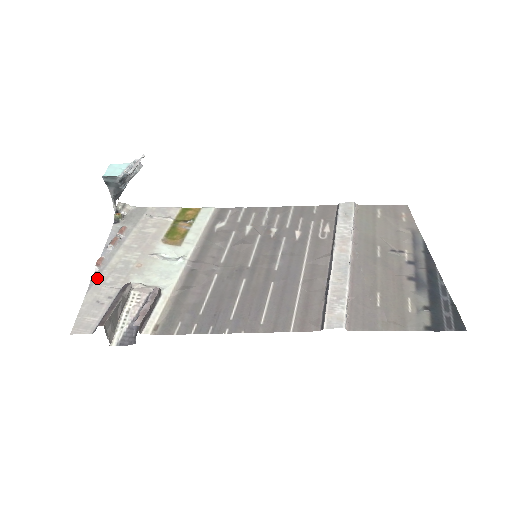
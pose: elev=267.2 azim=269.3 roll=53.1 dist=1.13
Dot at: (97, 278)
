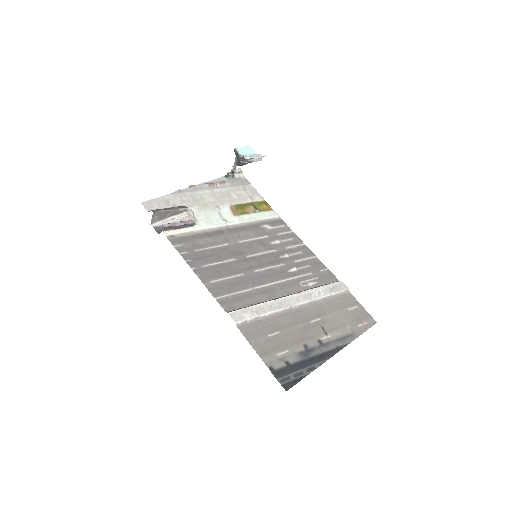
Dot at: (182, 192)
